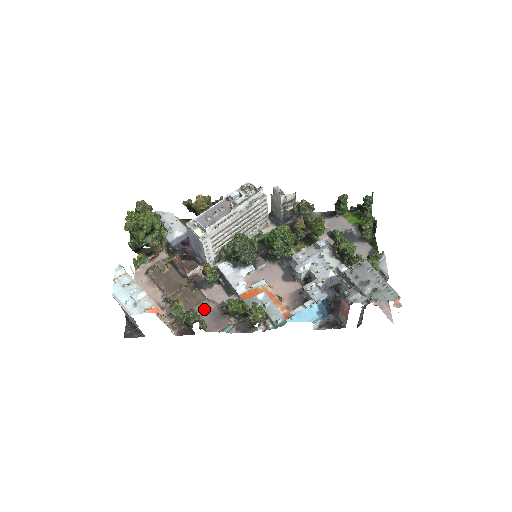
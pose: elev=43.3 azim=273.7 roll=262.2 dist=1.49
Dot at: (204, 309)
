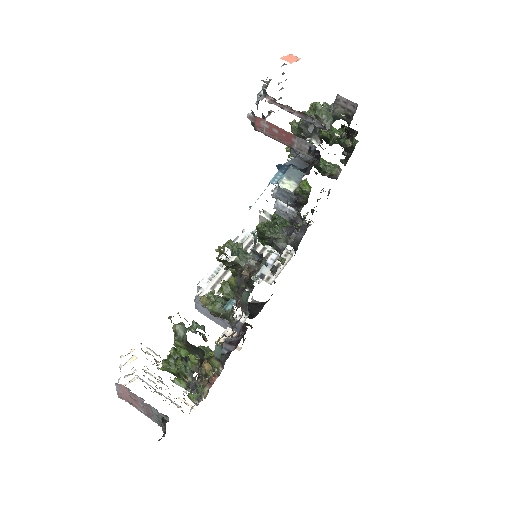
Dot at: occluded
